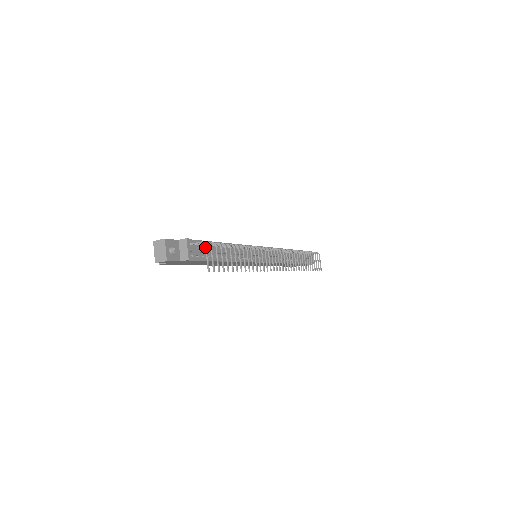
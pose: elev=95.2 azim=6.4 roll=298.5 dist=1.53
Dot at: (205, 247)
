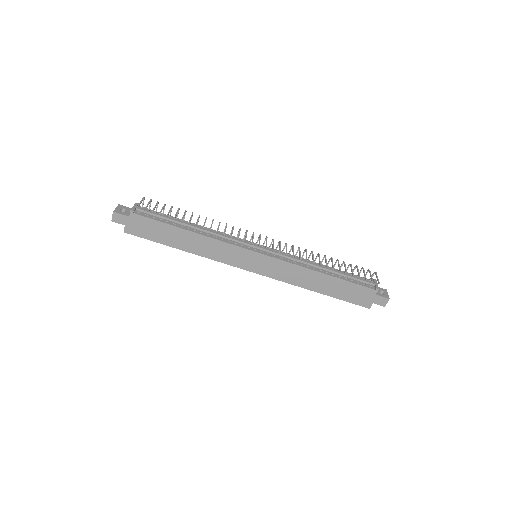
Dot at: (142, 199)
